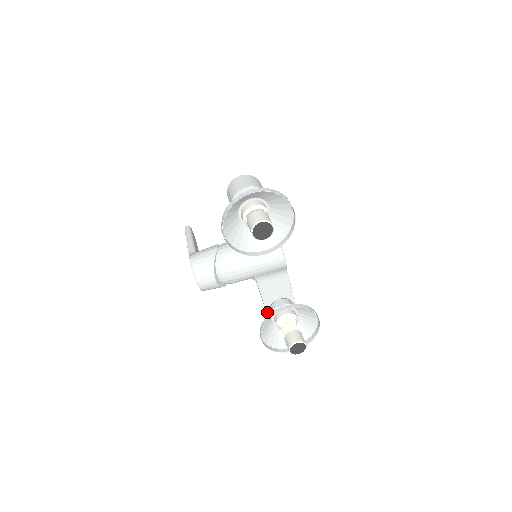
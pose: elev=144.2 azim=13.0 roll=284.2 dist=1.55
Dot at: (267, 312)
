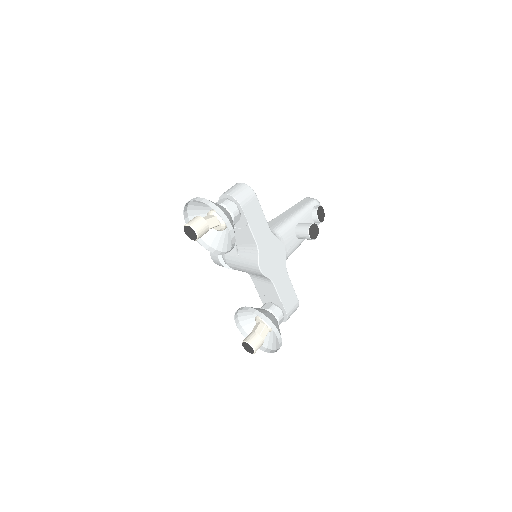
Dot at: occluded
